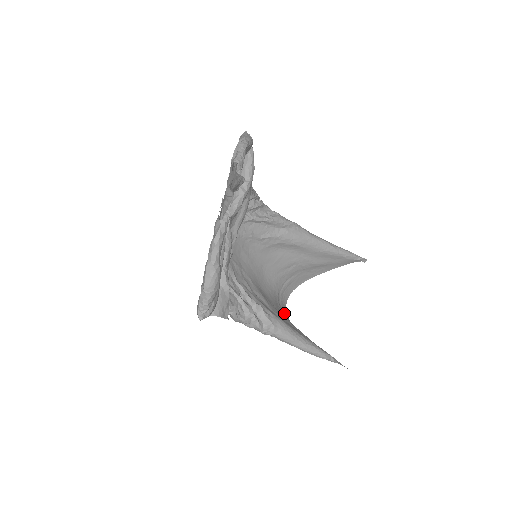
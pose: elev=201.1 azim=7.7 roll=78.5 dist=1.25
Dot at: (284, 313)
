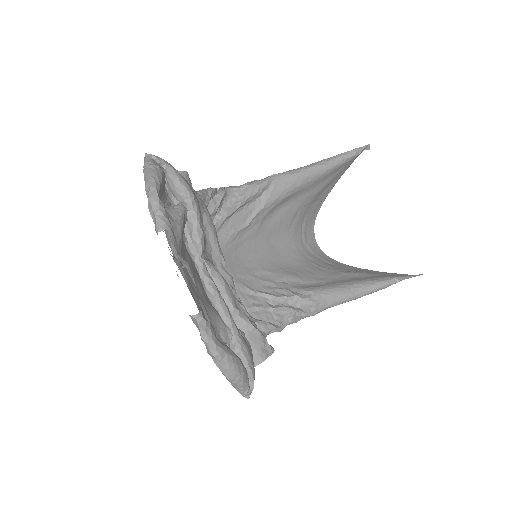
Dot at: (321, 258)
